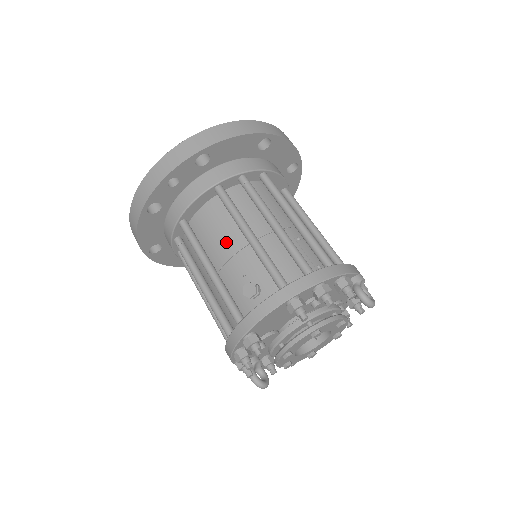
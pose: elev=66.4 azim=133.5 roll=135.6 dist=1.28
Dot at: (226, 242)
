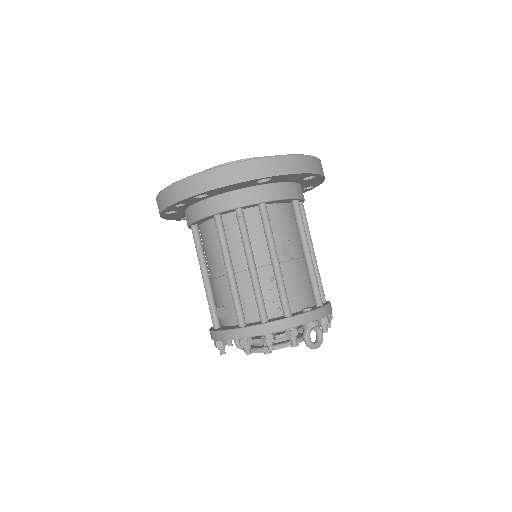
Dot at: (217, 263)
